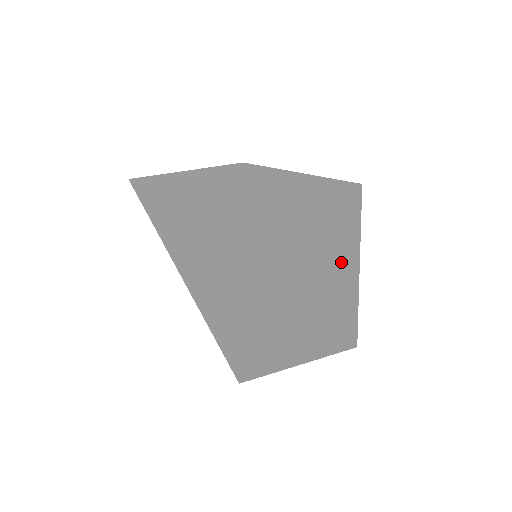
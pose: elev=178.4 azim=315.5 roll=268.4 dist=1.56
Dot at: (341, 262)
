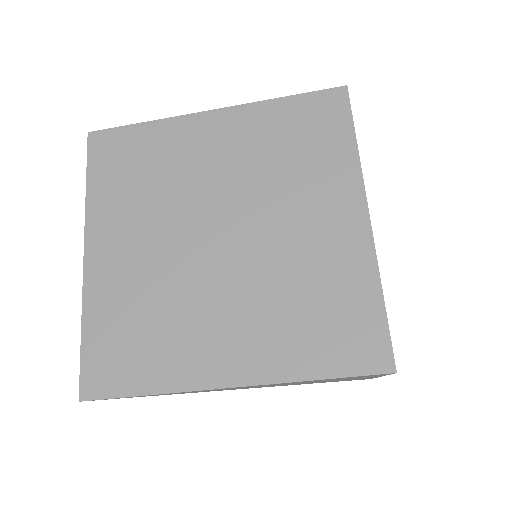
Dot at: (306, 214)
